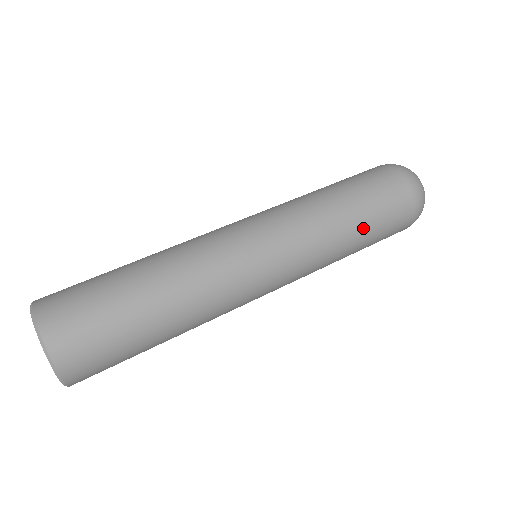
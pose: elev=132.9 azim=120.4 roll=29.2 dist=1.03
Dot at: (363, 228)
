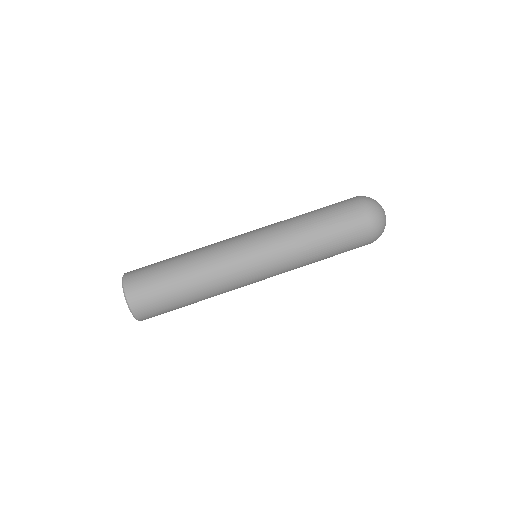
Dot at: (327, 246)
